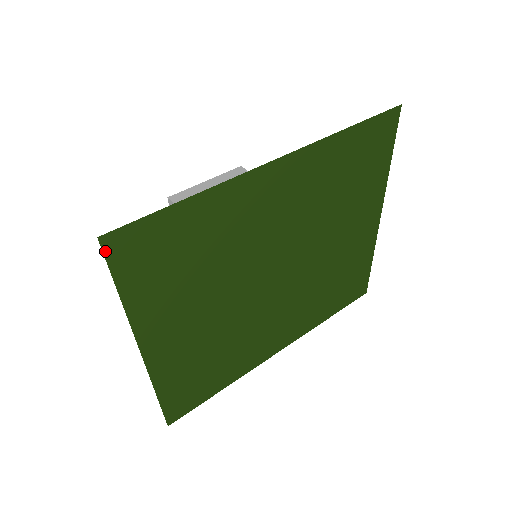
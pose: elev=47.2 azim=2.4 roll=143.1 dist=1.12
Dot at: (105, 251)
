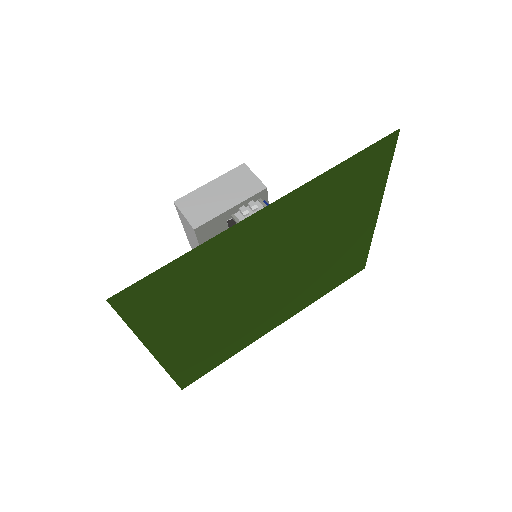
Dot at: (114, 306)
